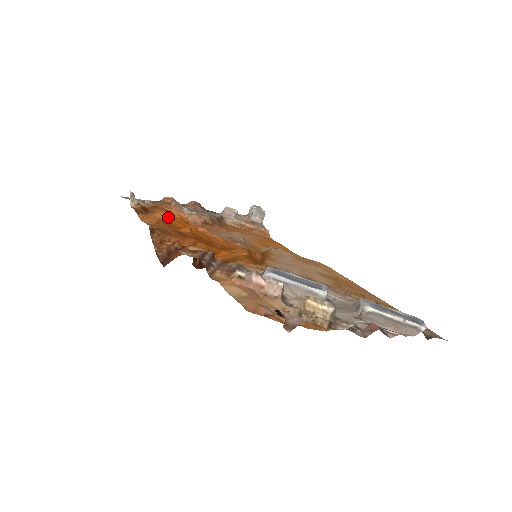
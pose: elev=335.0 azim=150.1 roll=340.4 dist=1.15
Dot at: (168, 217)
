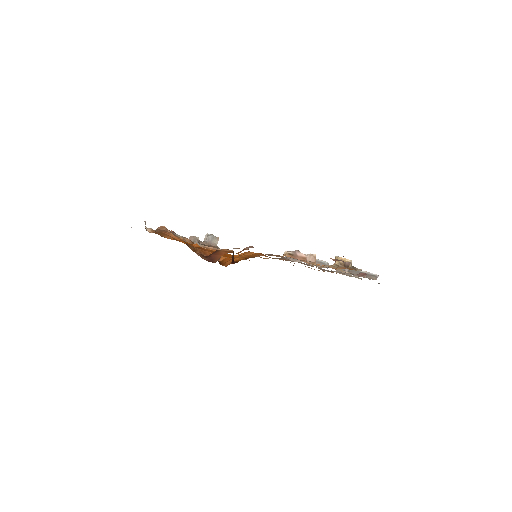
Dot at: occluded
